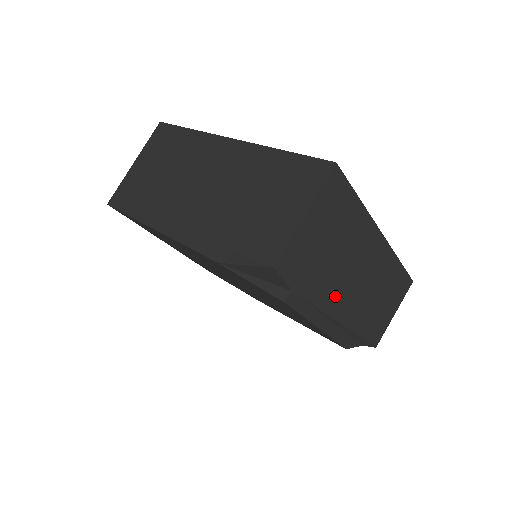
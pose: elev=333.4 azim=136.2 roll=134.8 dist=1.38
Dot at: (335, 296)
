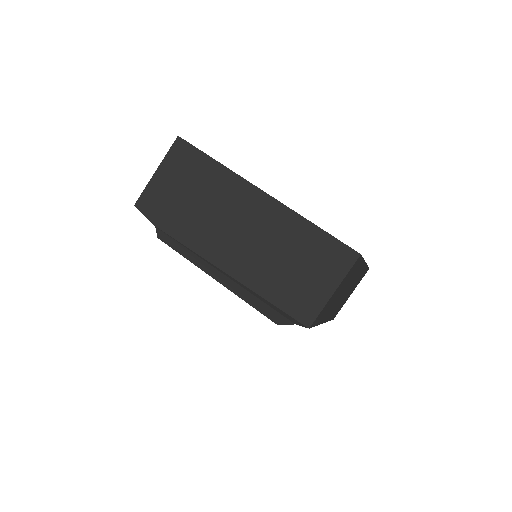
Dot at: (208, 241)
